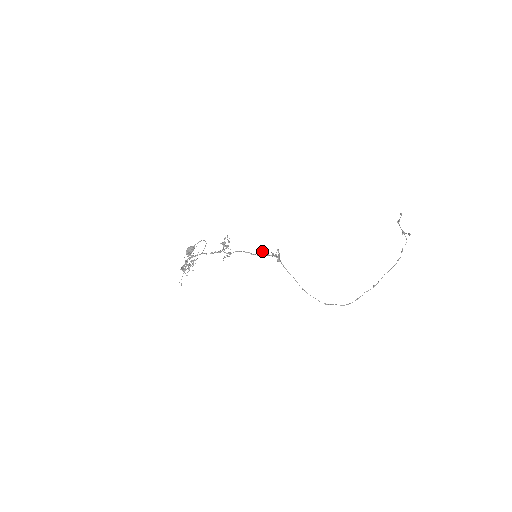
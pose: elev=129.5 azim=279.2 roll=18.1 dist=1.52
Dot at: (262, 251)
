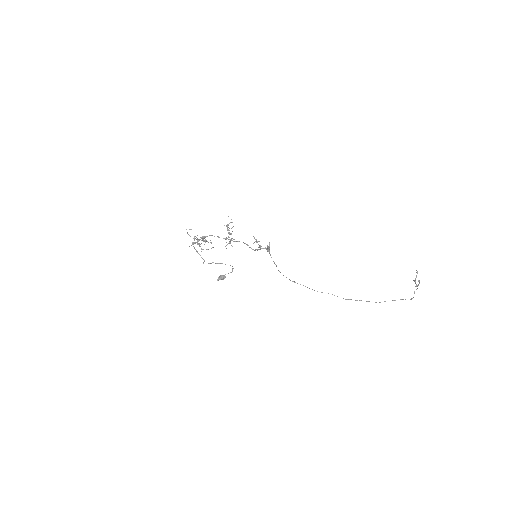
Dot at: occluded
